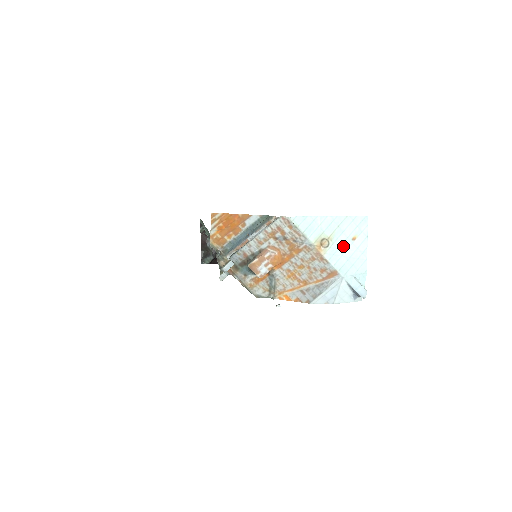
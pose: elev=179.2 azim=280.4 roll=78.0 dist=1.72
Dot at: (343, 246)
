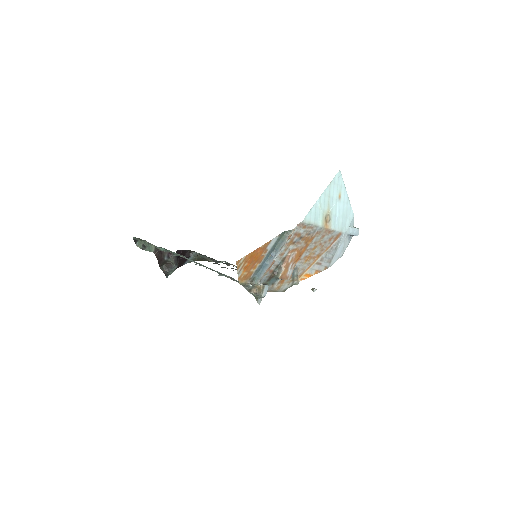
Dot at: (337, 209)
